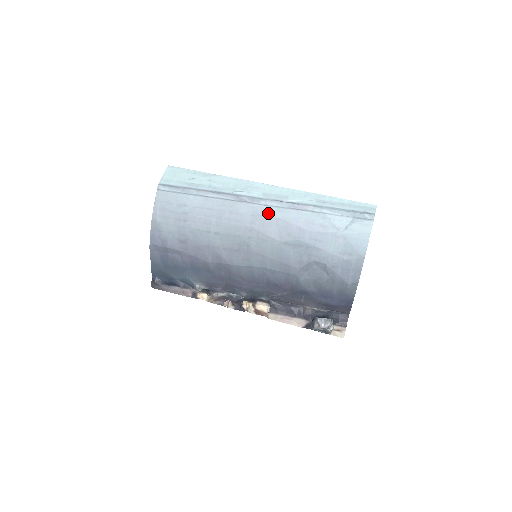
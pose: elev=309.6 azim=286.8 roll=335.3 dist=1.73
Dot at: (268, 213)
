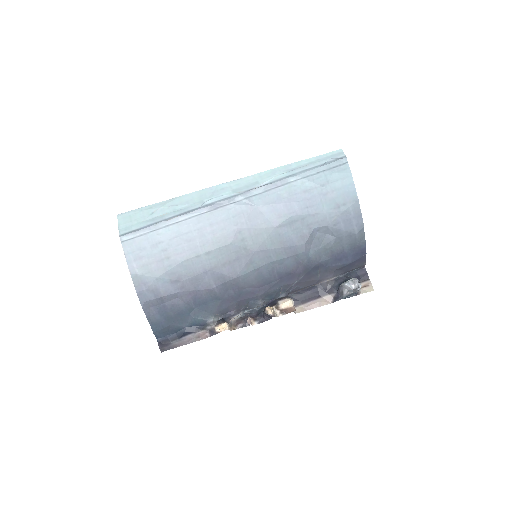
Dot at: (248, 206)
